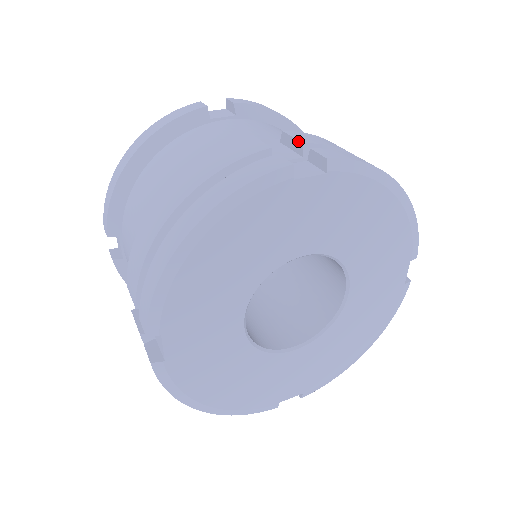
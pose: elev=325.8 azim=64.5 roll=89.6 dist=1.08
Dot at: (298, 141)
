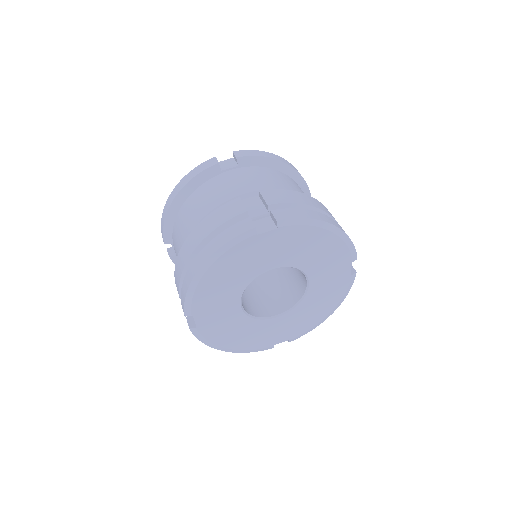
Dot at: (266, 203)
